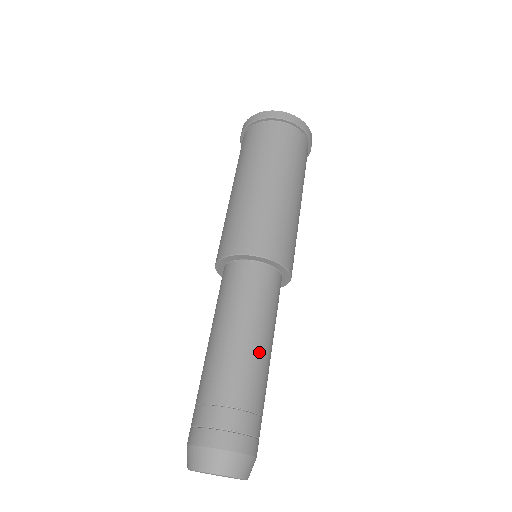
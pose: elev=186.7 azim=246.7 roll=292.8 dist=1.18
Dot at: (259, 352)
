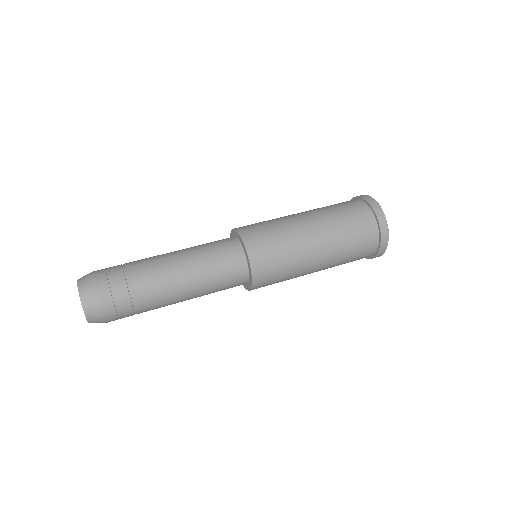
Dot at: (174, 273)
